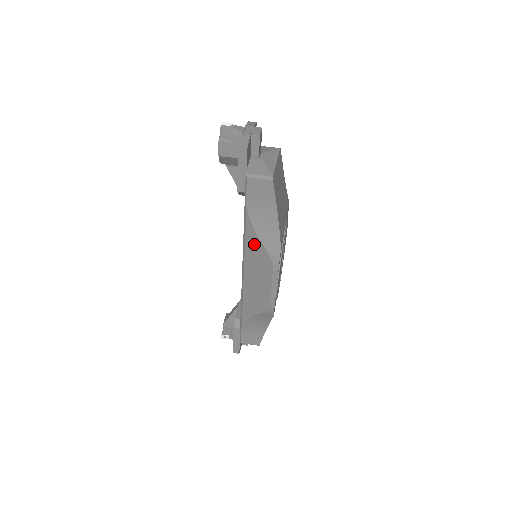
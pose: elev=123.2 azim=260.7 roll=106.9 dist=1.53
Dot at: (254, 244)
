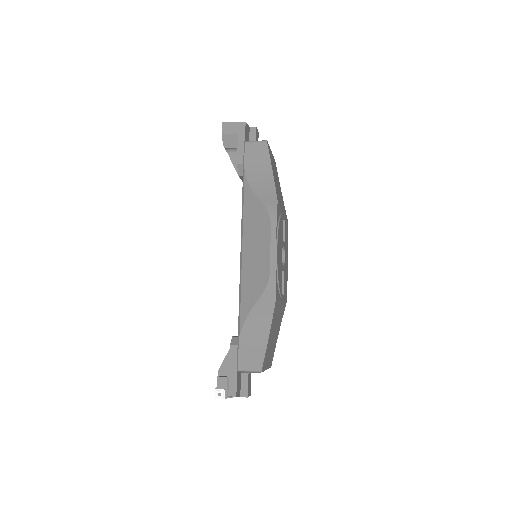
Dot at: (252, 206)
